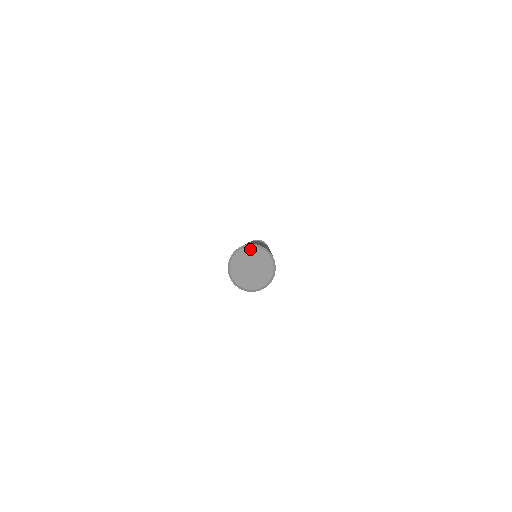
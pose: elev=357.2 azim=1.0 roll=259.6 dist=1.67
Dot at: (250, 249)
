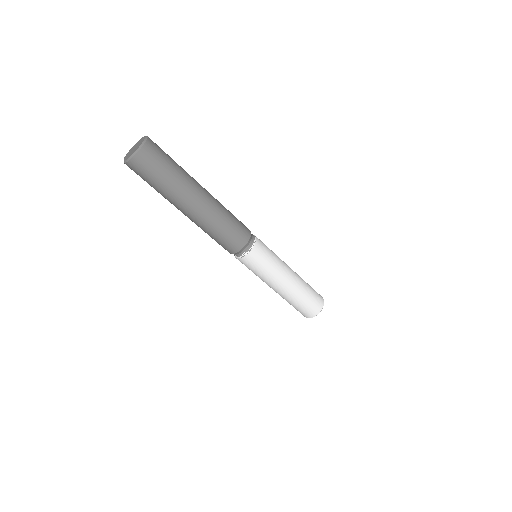
Dot at: (133, 147)
